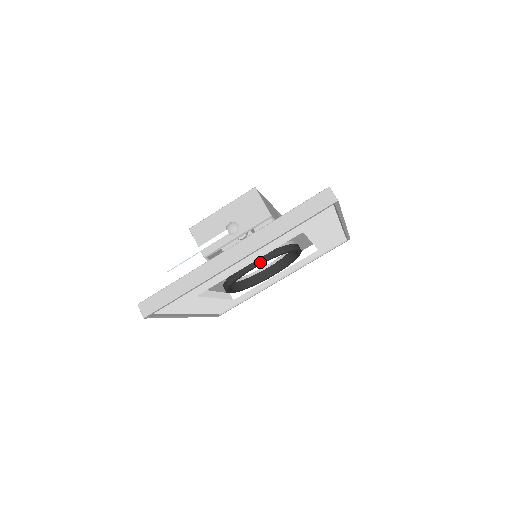
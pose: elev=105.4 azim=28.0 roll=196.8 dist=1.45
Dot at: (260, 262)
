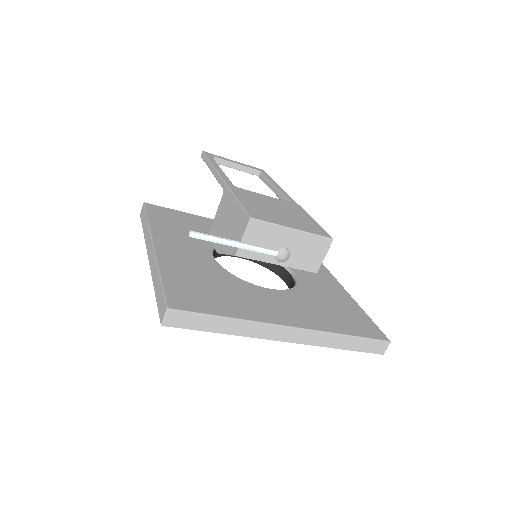
Dot at: occluded
